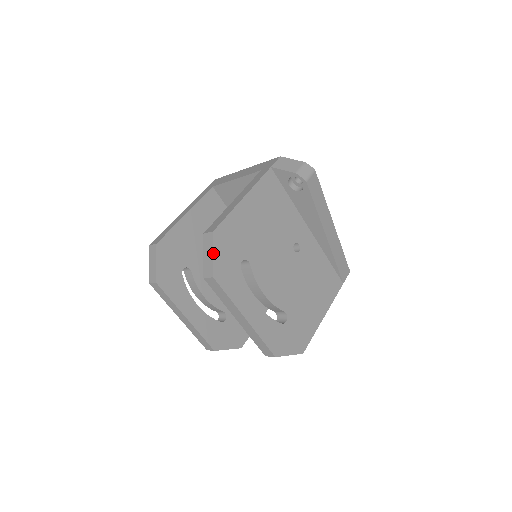
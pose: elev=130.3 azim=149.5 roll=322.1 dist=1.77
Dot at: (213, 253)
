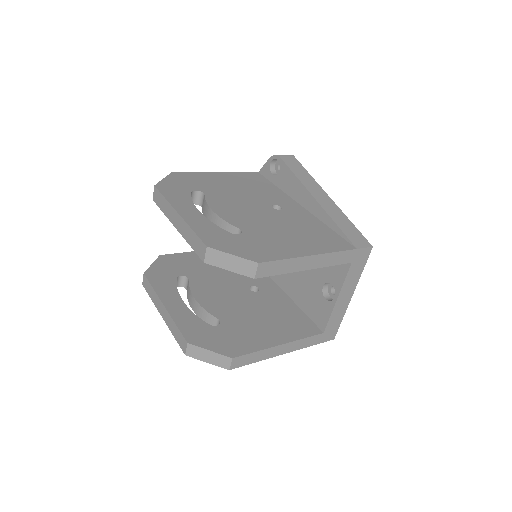
Dot at: (164, 179)
